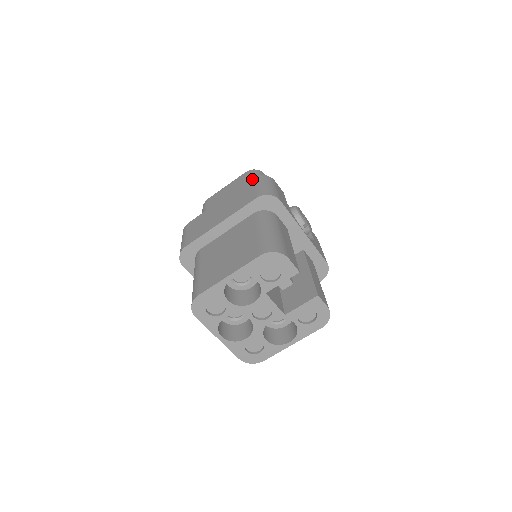
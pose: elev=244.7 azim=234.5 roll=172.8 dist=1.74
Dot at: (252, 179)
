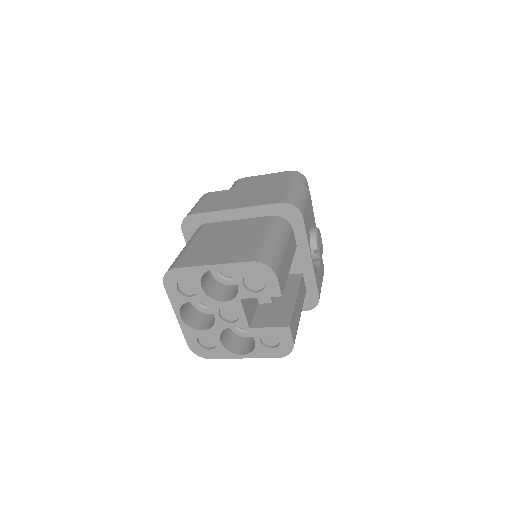
Dot at: (289, 181)
